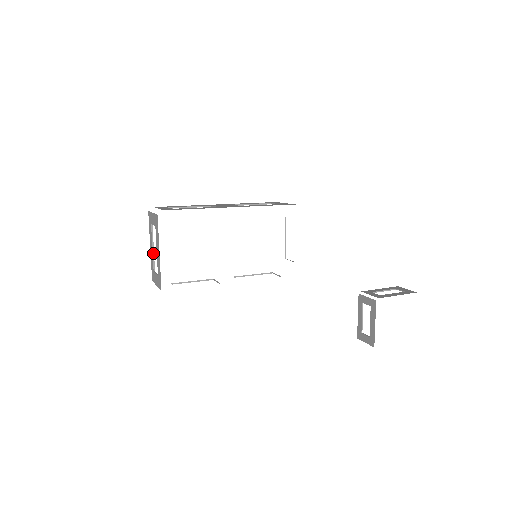
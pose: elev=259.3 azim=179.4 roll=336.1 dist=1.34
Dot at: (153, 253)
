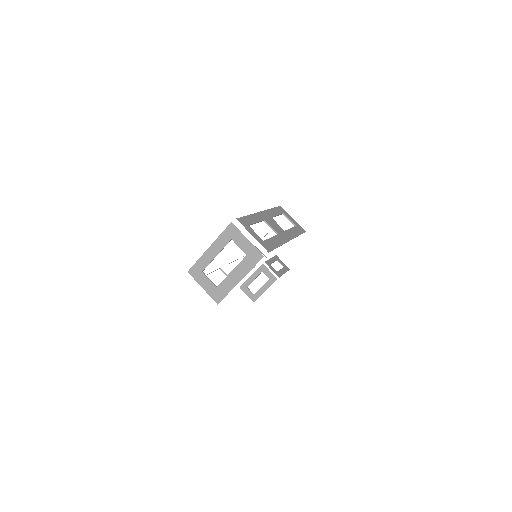
Dot at: (213, 259)
